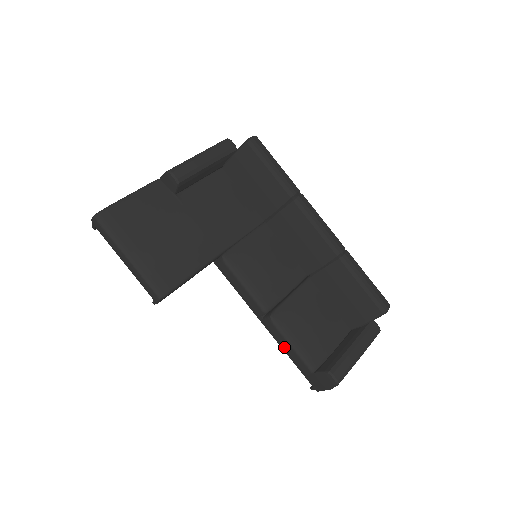
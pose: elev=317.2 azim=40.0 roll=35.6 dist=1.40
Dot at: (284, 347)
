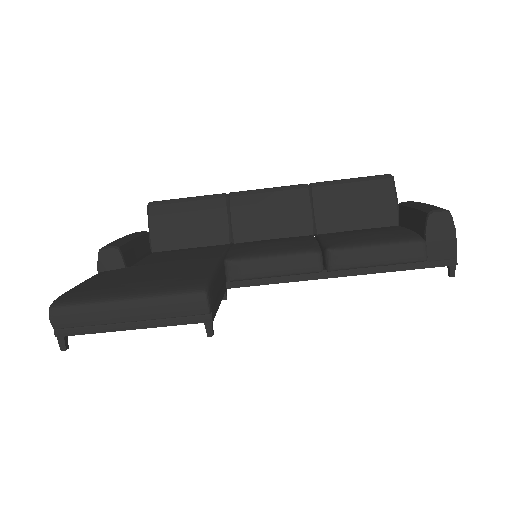
Dot at: (376, 261)
